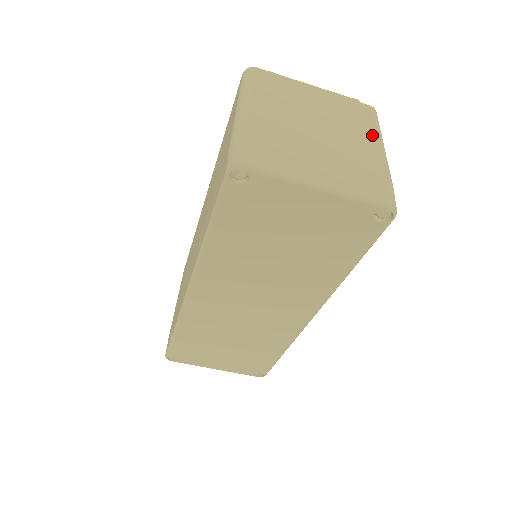
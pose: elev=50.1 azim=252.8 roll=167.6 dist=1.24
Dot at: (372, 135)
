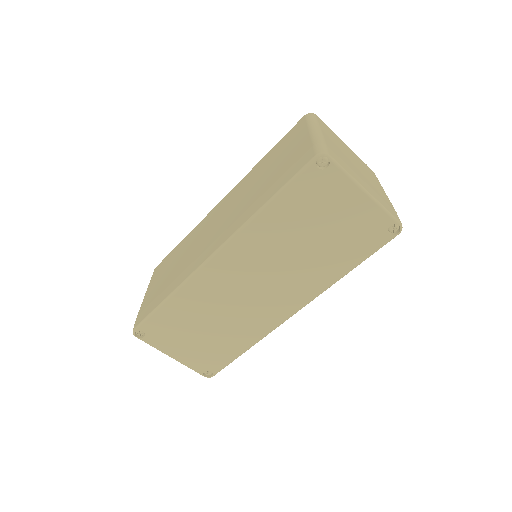
Dot at: (380, 186)
